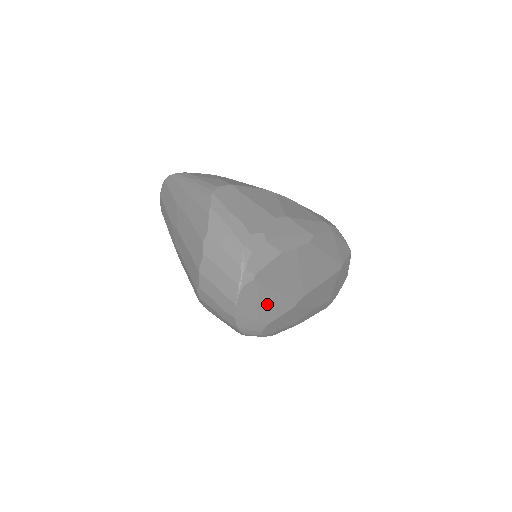
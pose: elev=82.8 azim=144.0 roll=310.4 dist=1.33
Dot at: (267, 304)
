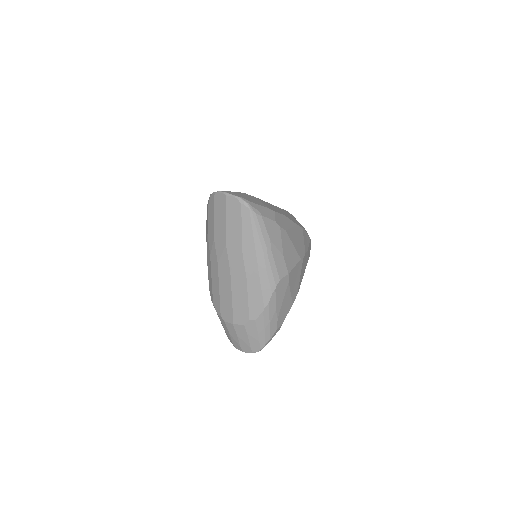
Dot at: occluded
